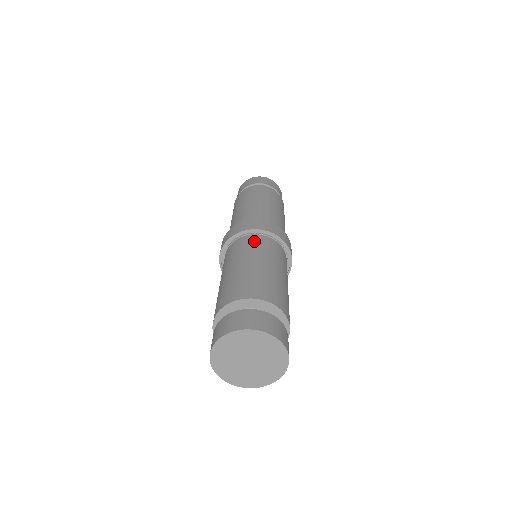
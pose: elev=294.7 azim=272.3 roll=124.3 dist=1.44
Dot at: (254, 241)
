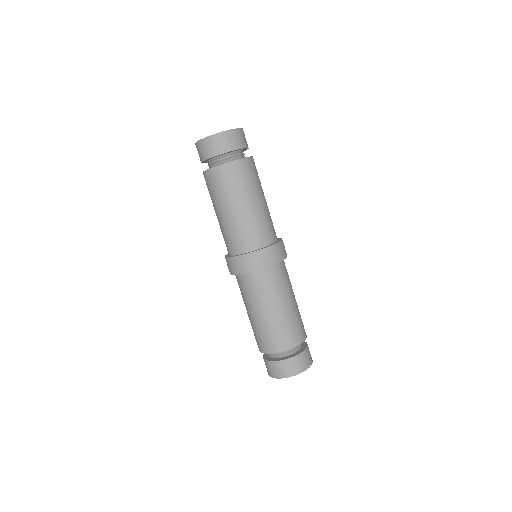
Dot at: (261, 281)
